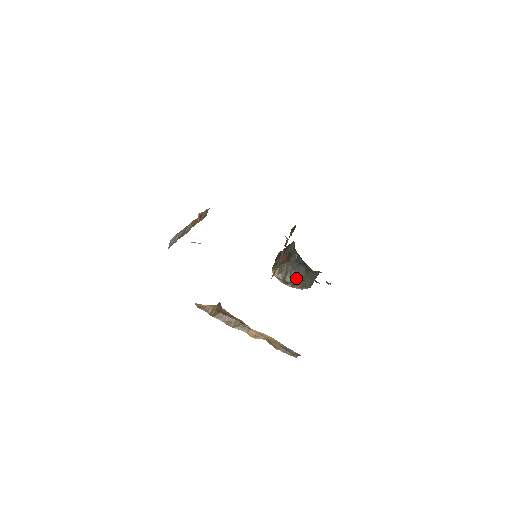
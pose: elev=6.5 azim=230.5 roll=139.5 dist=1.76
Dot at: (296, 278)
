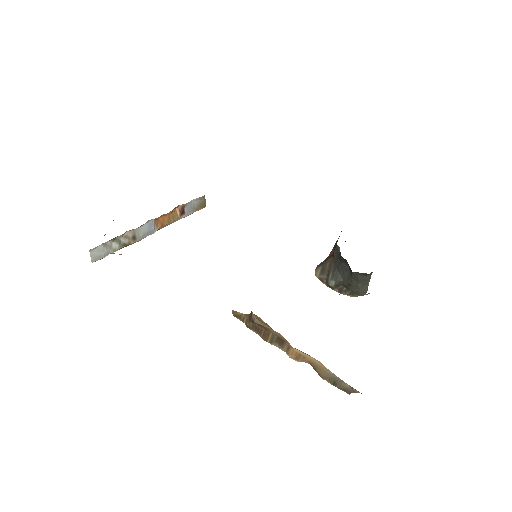
Dot at: (340, 281)
